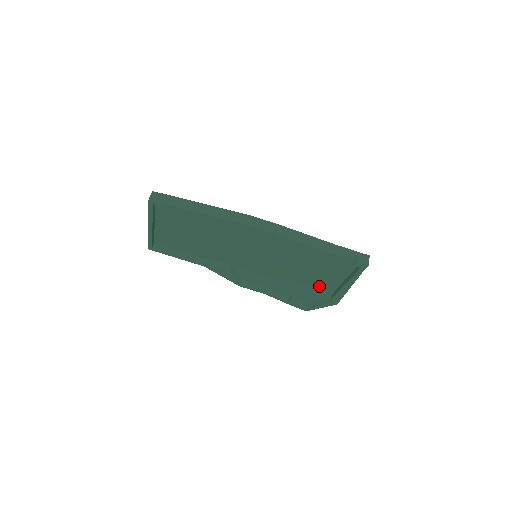
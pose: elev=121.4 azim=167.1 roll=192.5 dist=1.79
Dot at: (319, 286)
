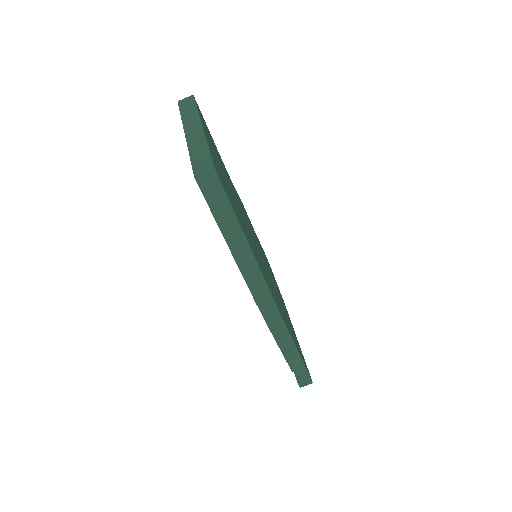
Dot at: occluded
